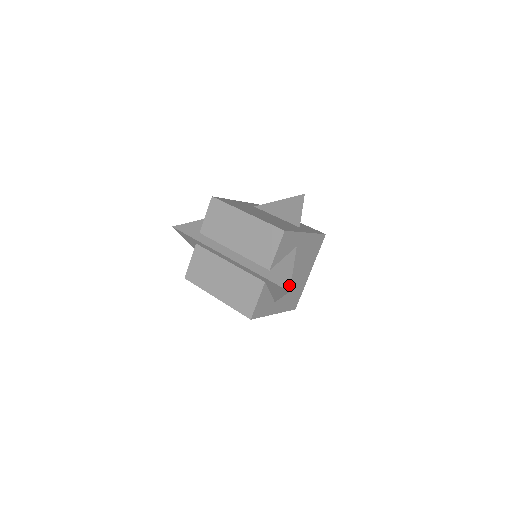
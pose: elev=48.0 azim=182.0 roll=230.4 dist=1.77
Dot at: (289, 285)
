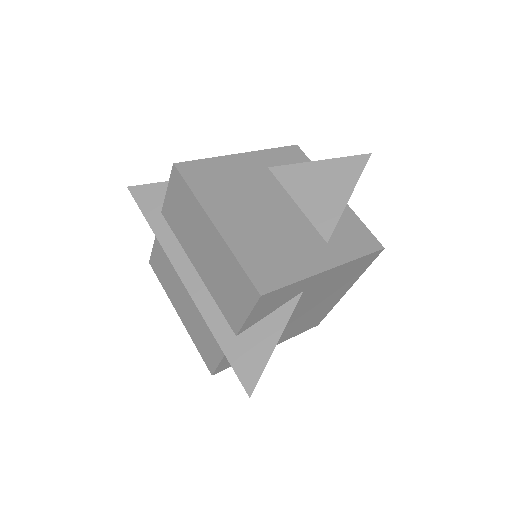
Dot at: (254, 383)
